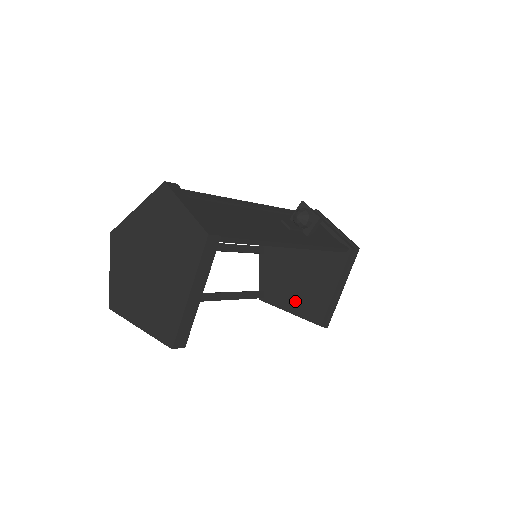
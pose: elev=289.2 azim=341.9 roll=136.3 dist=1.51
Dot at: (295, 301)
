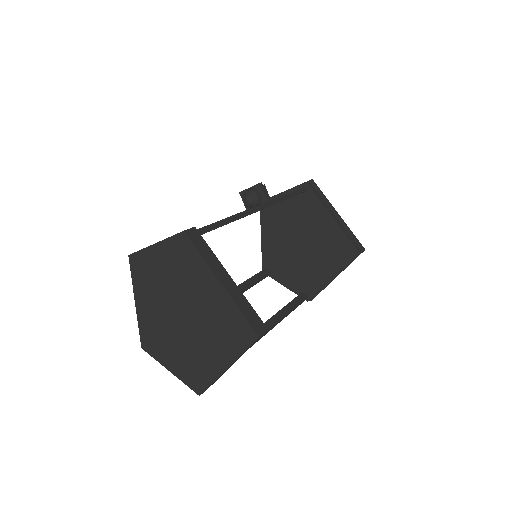
Dot at: (325, 265)
